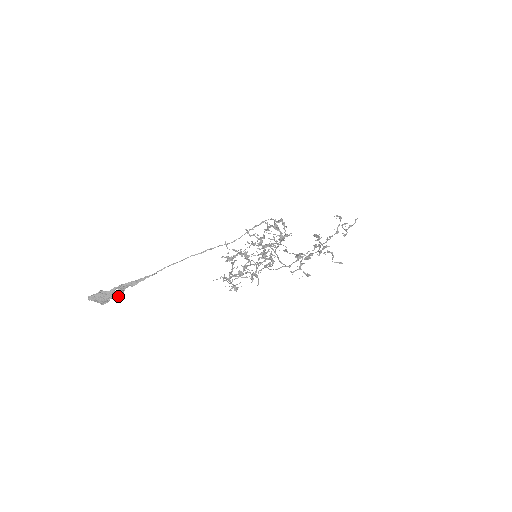
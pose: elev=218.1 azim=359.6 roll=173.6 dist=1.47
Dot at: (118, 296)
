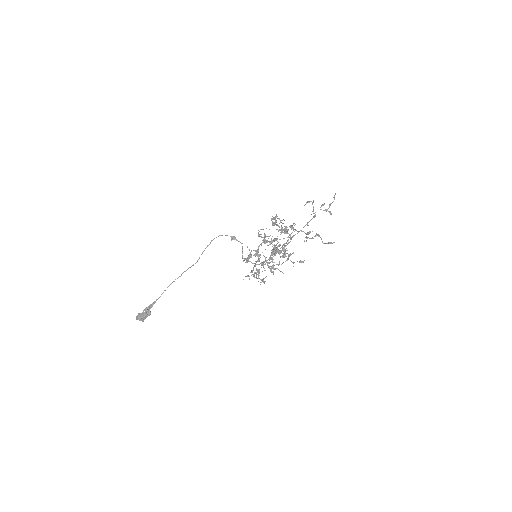
Dot at: (147, 315)
